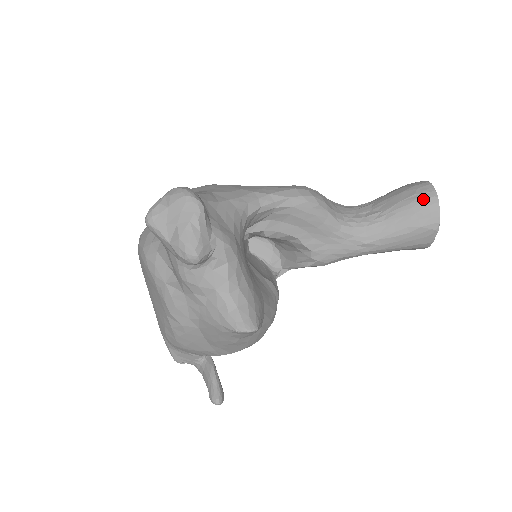
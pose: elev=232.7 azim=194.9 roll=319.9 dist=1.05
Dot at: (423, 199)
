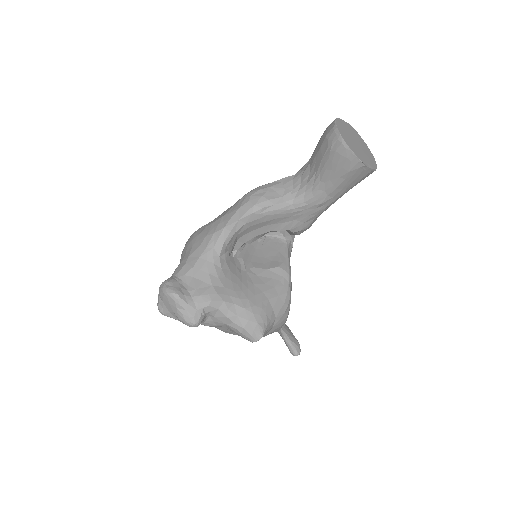
Dot at: (335, 150)
